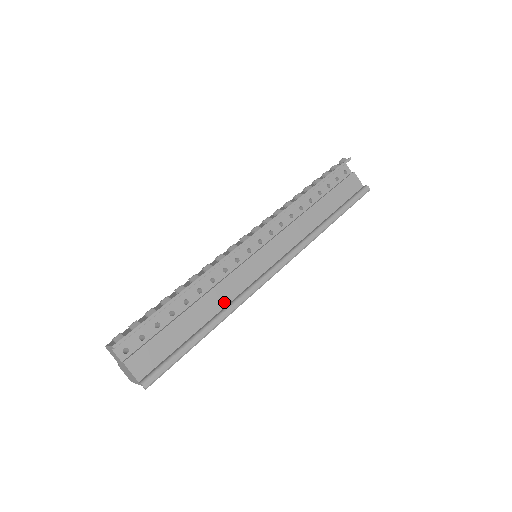
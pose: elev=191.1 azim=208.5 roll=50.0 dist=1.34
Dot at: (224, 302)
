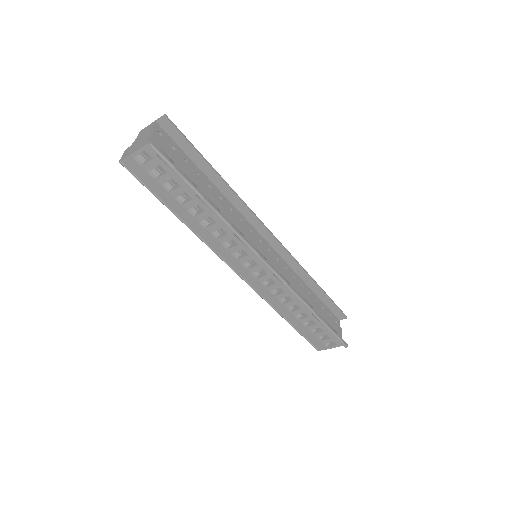
Dot at: occluded
